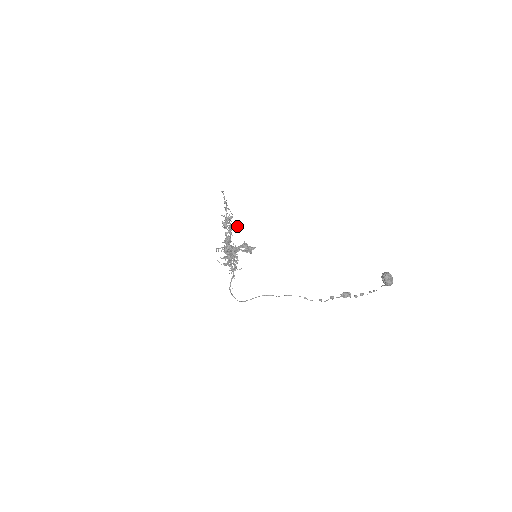
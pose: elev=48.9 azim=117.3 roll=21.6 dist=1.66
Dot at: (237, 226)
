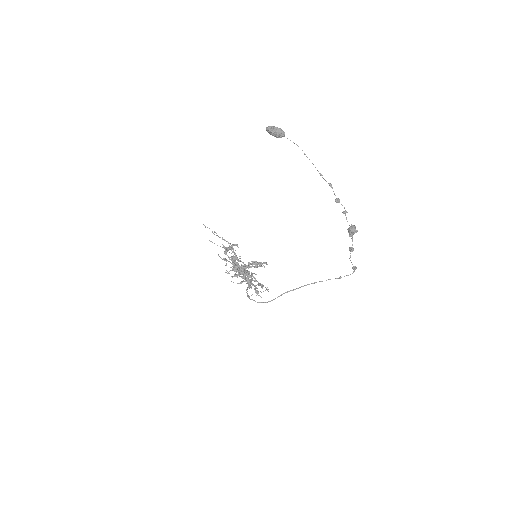
Dot at: (232, 245)
